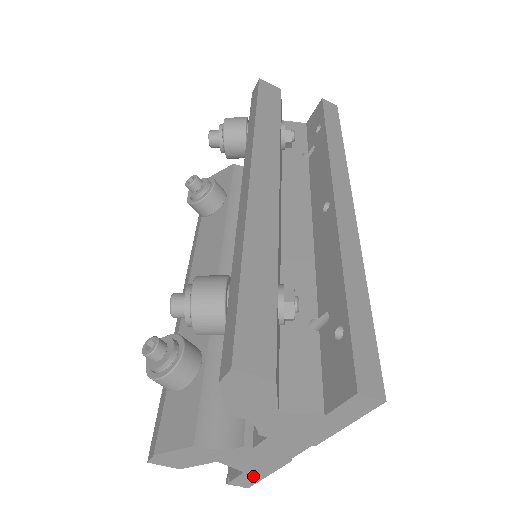
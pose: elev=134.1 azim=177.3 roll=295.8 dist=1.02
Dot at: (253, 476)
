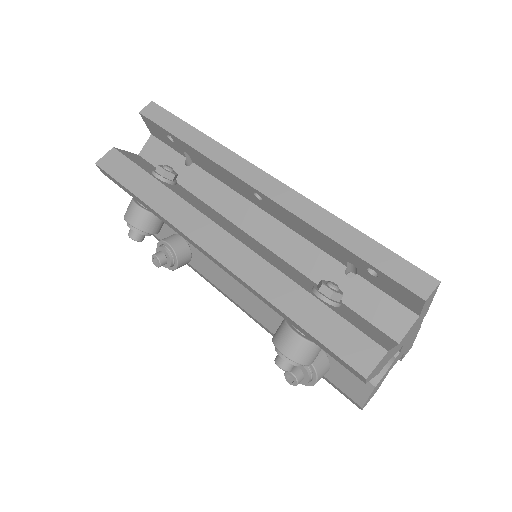
Dot at: (409, 347)
